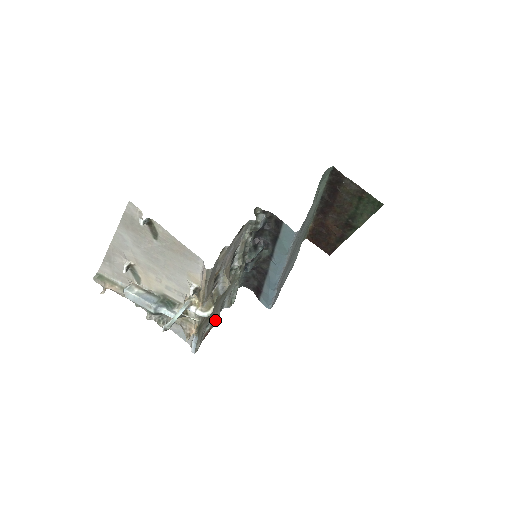
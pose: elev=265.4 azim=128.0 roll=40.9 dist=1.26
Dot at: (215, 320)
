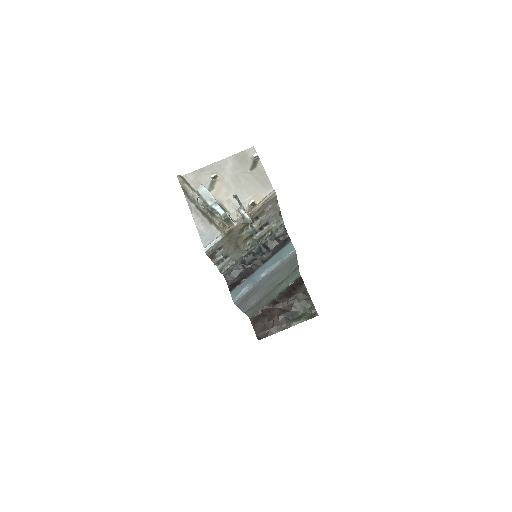
Dot at: (221, 255)
